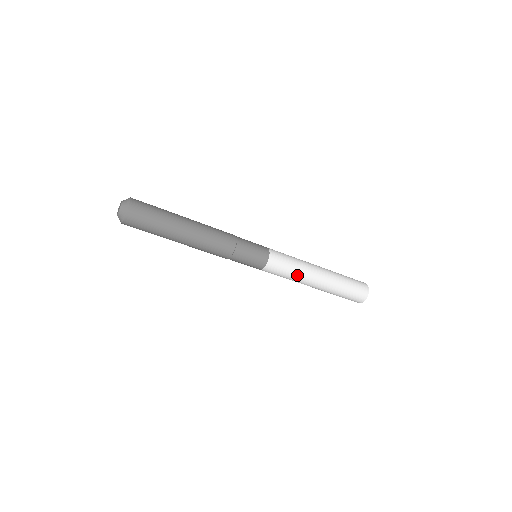
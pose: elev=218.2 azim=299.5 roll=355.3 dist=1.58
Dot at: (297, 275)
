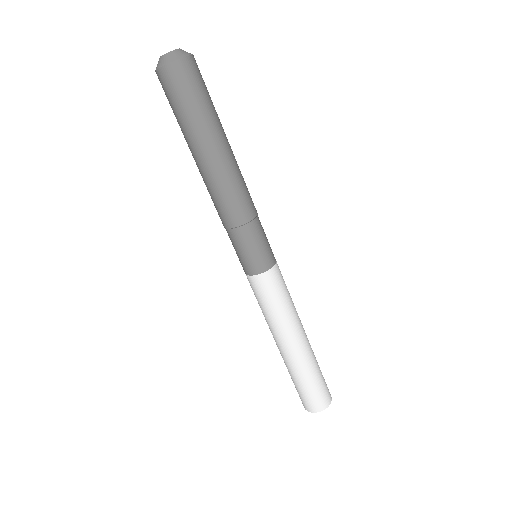
Dot at: (293, 306)
